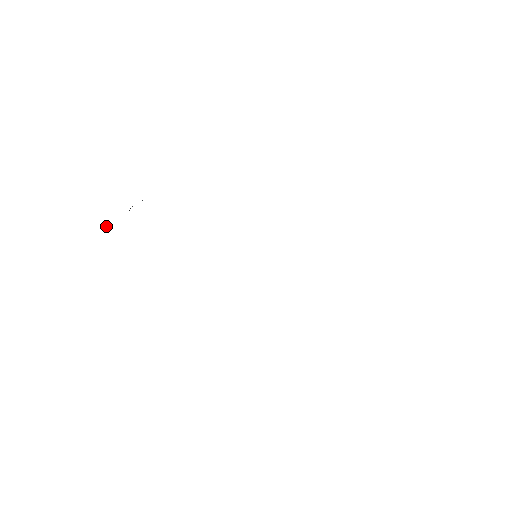
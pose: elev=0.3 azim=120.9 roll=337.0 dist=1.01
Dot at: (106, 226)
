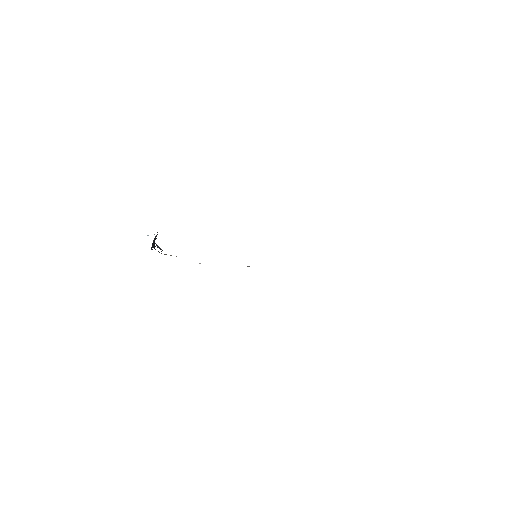
Dot at: occluded
